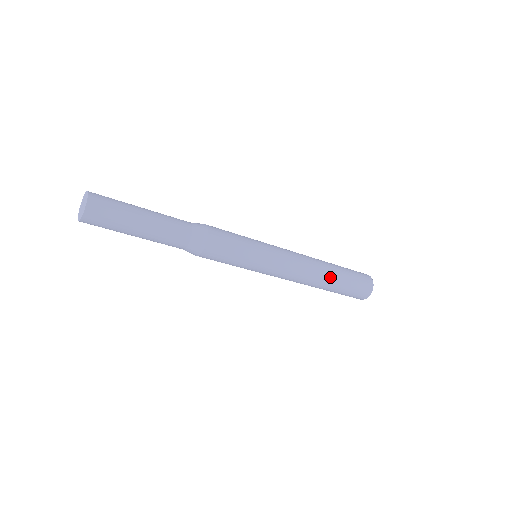
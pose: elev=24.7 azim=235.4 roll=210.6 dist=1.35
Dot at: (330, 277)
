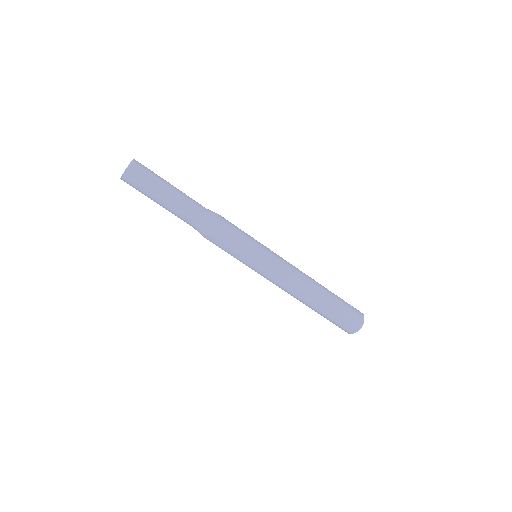
Dot at: (322, 292)
